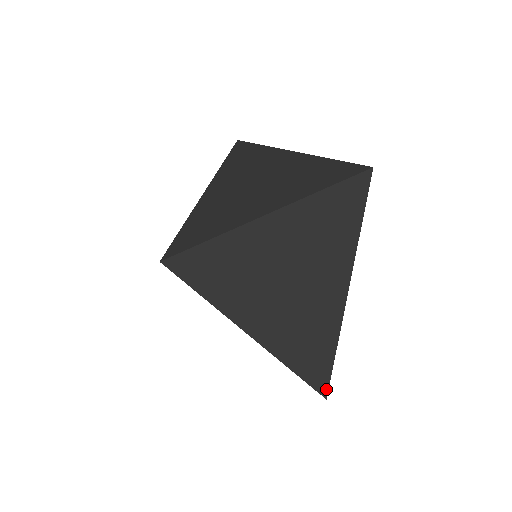
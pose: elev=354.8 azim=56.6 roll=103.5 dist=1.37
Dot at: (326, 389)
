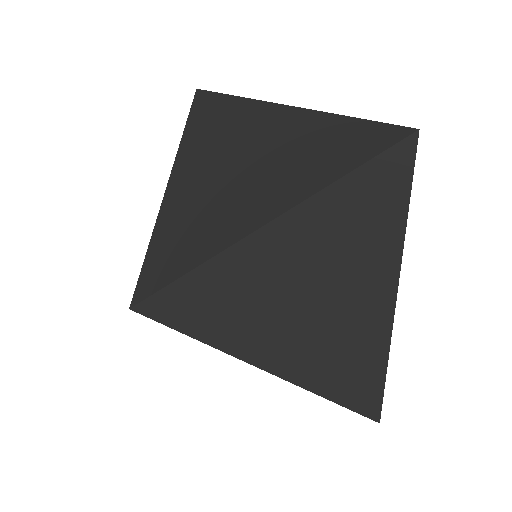
Dot at: (378, 413)
